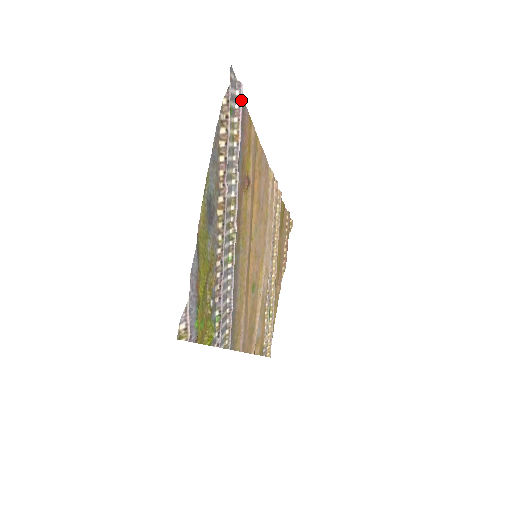
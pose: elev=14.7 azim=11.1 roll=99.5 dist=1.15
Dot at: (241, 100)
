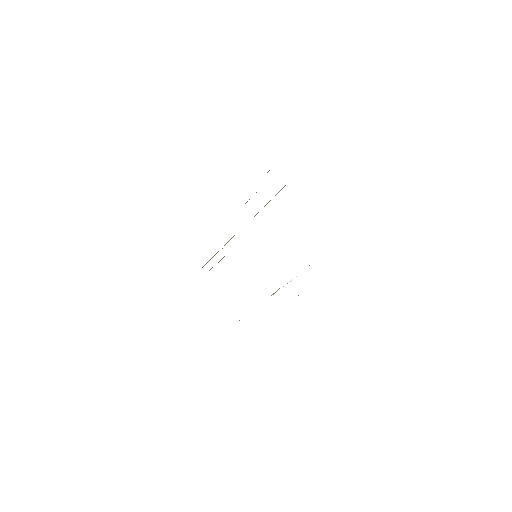
Dot at: occluded
